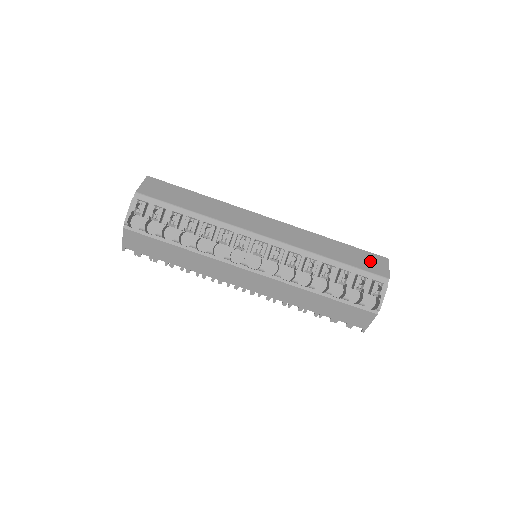
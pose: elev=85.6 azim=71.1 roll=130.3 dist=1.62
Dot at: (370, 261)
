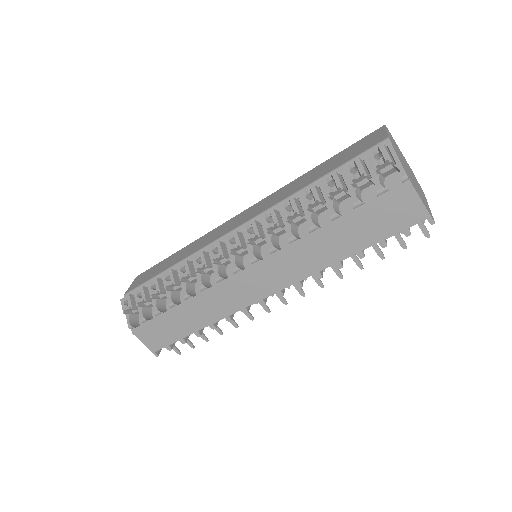
Dot at: (359, 146)
